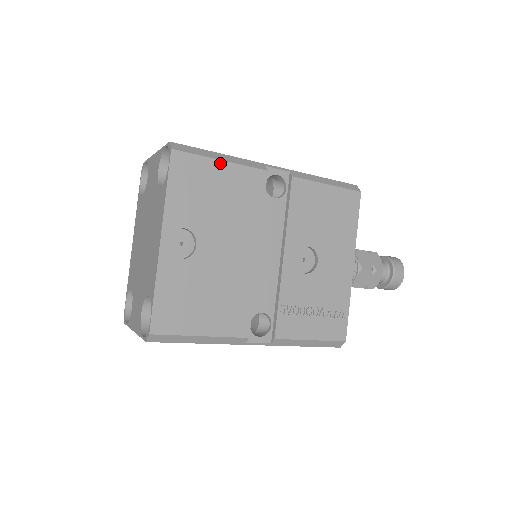
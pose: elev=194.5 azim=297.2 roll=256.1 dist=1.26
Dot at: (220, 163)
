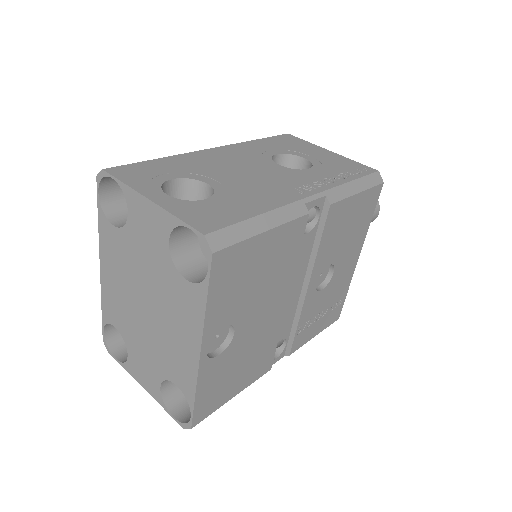
Dot at: (264, 235)
